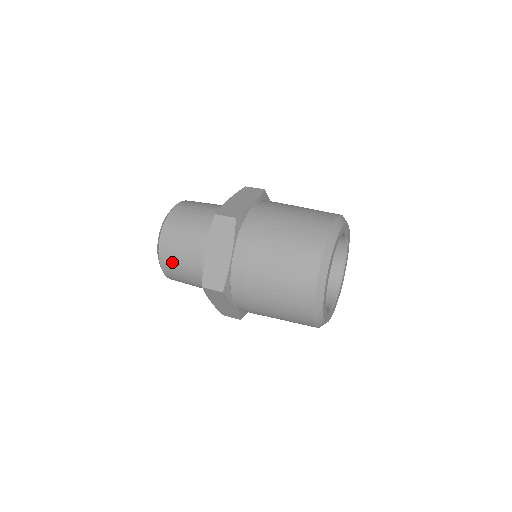
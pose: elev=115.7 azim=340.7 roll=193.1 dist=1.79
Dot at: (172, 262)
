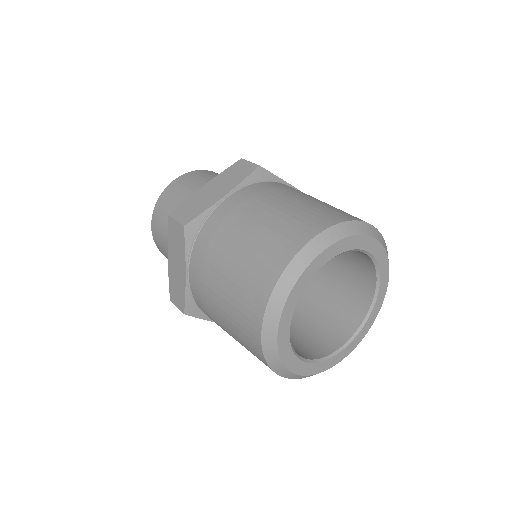
Dot at: (165, 255)
